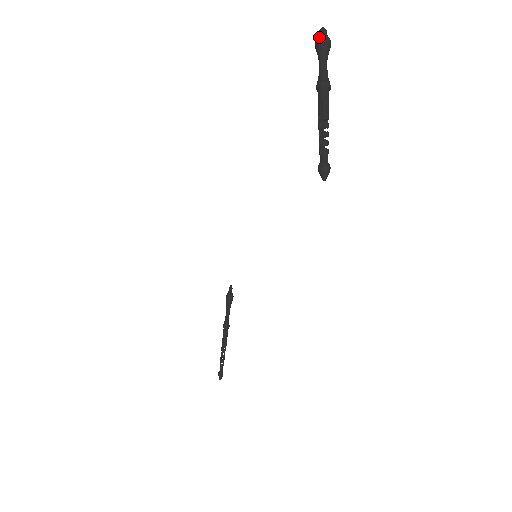
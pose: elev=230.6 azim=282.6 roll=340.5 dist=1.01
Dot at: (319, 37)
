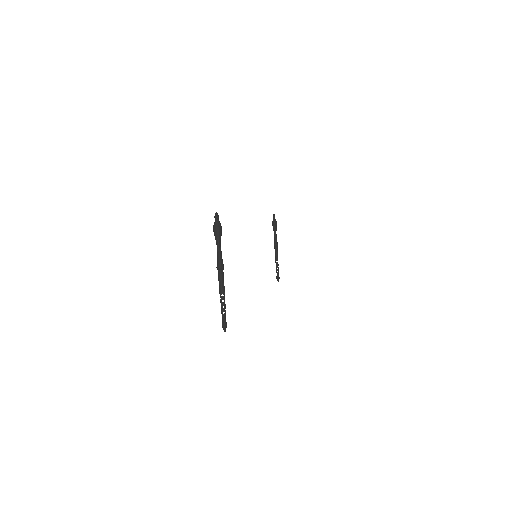
Dot at: (213, 229)
